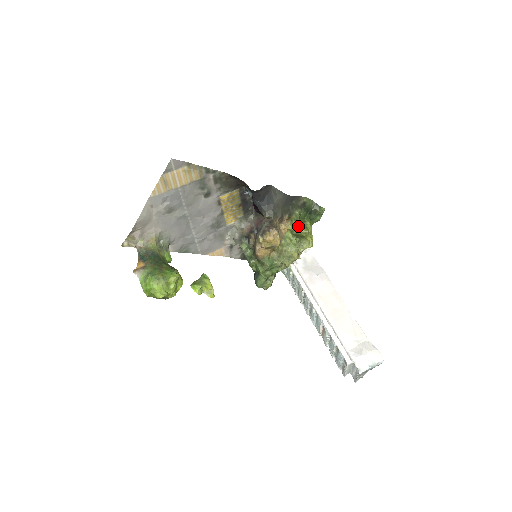
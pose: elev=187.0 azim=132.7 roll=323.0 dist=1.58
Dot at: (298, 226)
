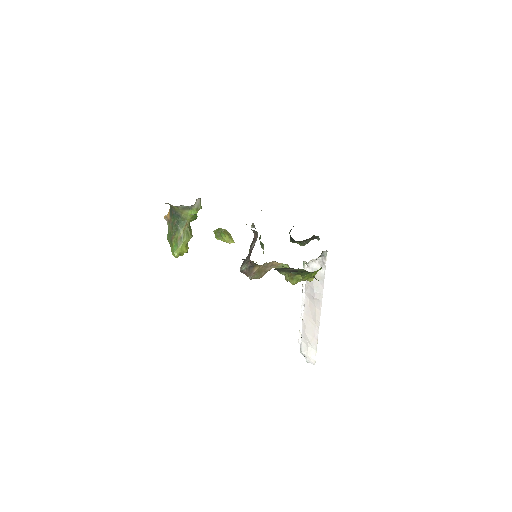
Dot at: (287, 275)
